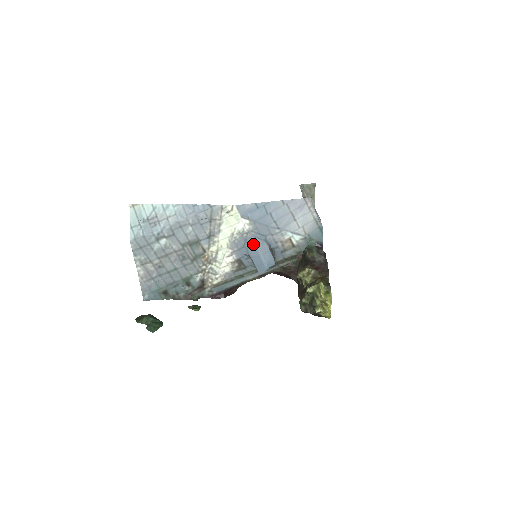
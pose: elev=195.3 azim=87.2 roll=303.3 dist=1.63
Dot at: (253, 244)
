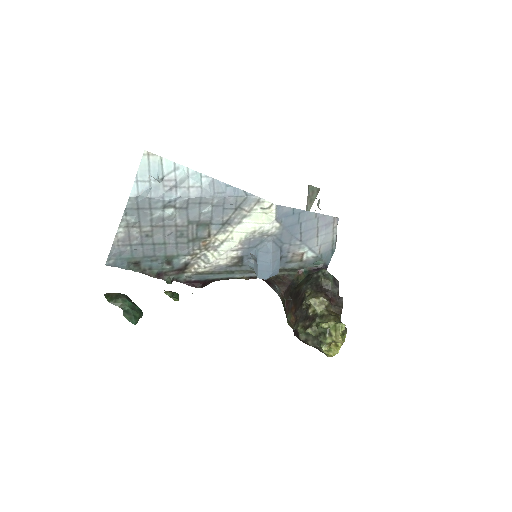
Dot at: (269, 248)
